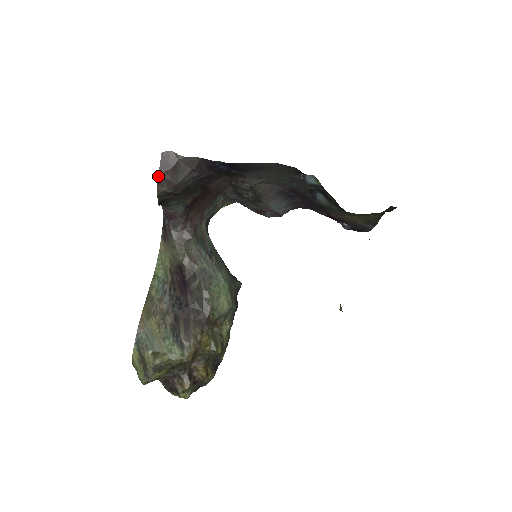
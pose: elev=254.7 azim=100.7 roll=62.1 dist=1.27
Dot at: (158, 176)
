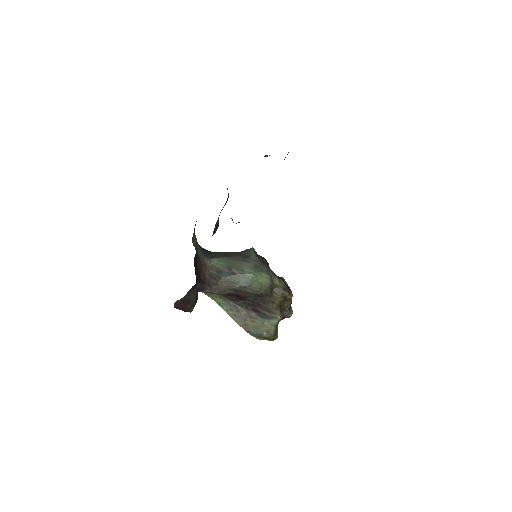
Dot at: occluded
